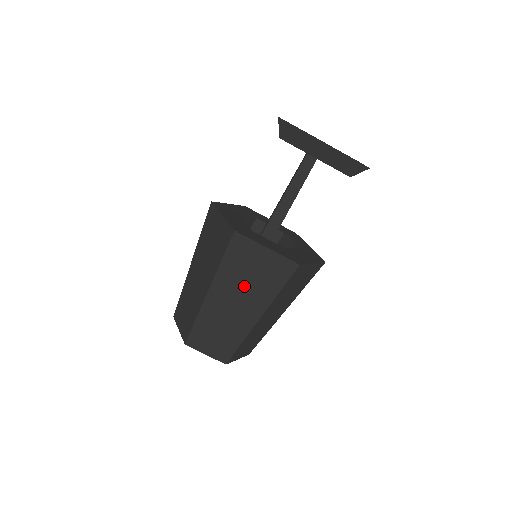
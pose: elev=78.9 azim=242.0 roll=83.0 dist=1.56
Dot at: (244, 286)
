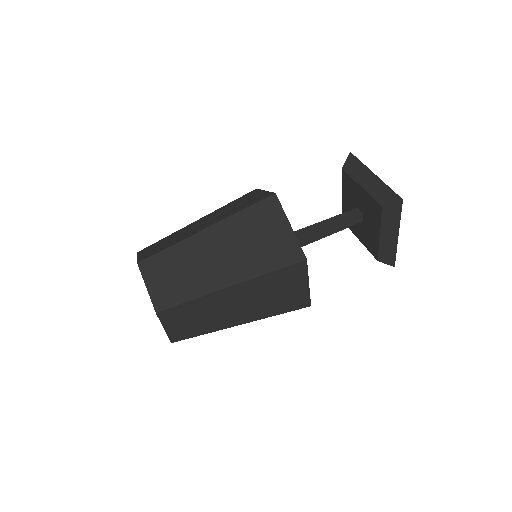
Dot at: (261, 298)
